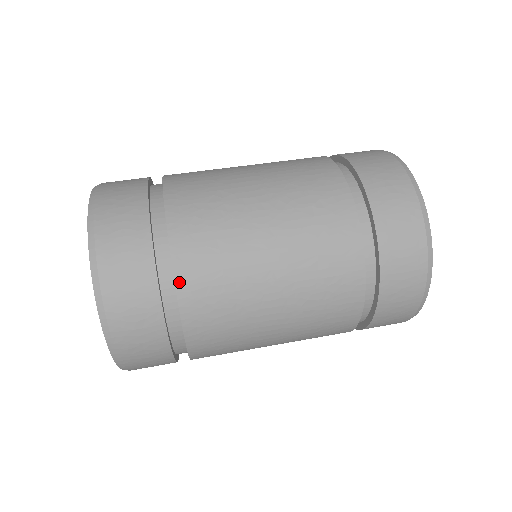
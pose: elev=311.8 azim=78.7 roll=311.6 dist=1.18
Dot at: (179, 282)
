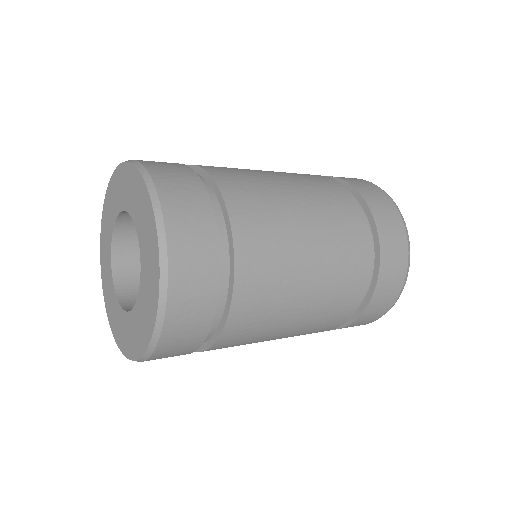
Dot at: (237, 244)
